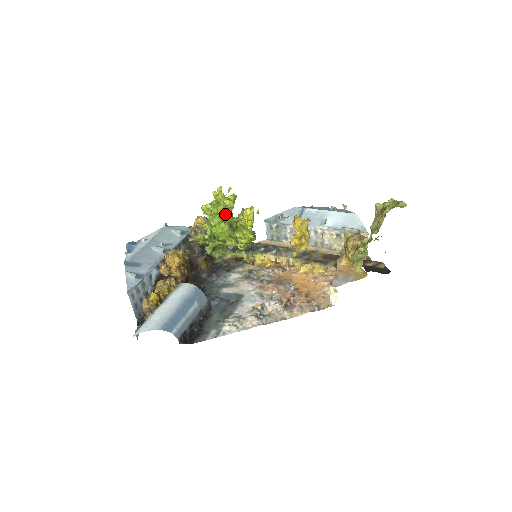
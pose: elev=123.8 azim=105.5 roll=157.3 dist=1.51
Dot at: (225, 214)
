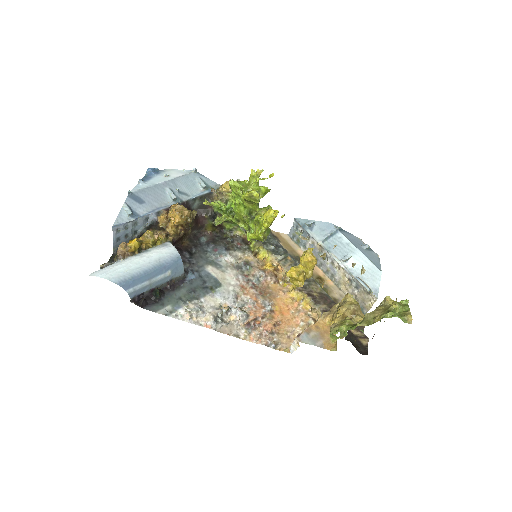
Dot at: (248, 201)
